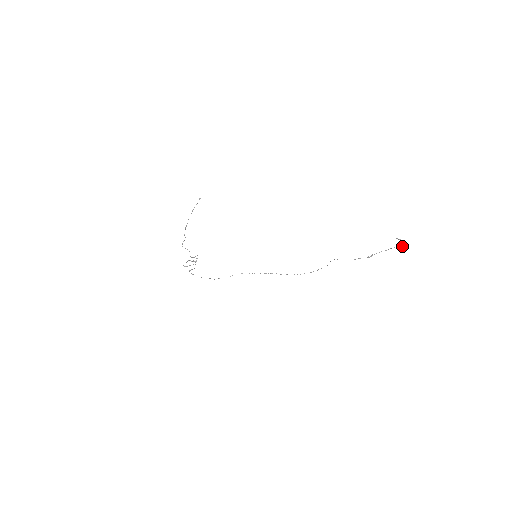
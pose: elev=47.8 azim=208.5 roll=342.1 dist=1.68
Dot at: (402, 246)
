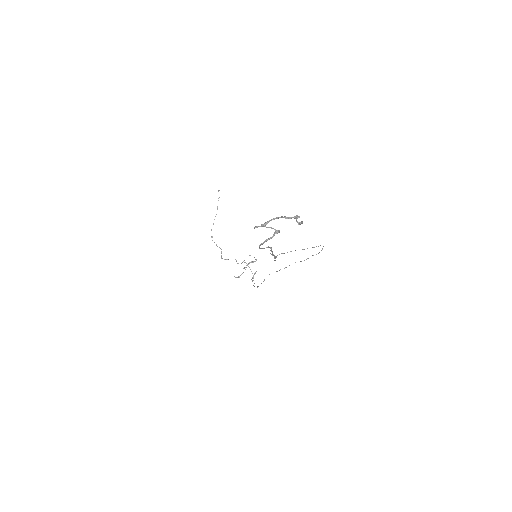
Dot at: (267, 239)
